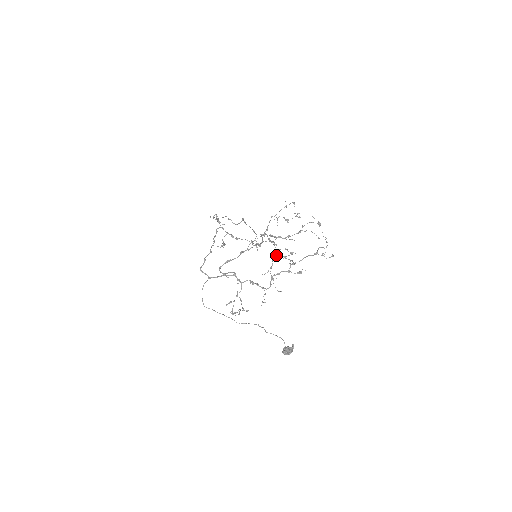
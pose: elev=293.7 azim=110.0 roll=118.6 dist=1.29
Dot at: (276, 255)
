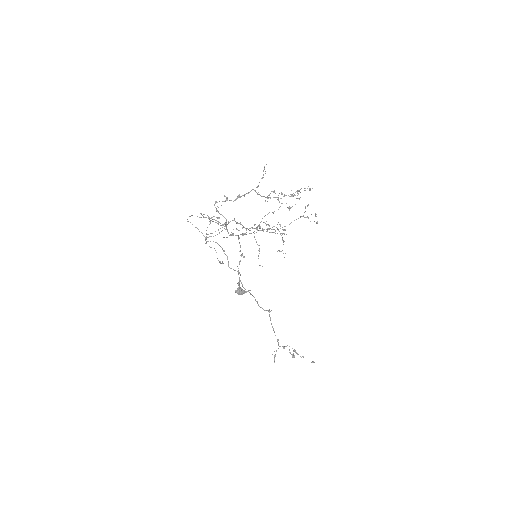
Dot at: (269, 225)
